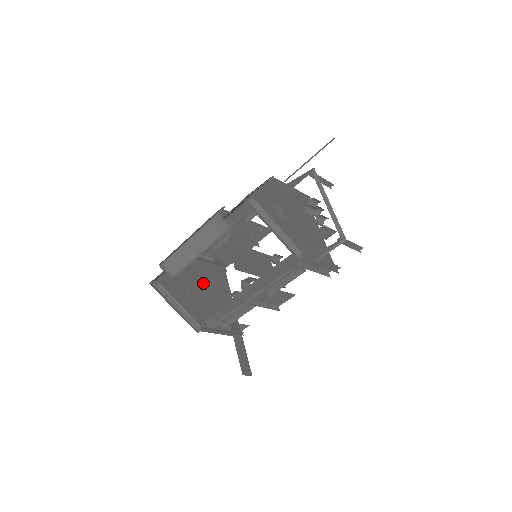
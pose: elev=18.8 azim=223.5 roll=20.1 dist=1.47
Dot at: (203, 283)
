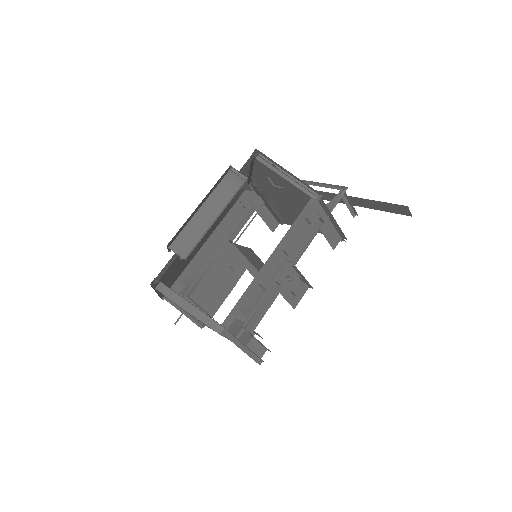
Dot at: occluded
